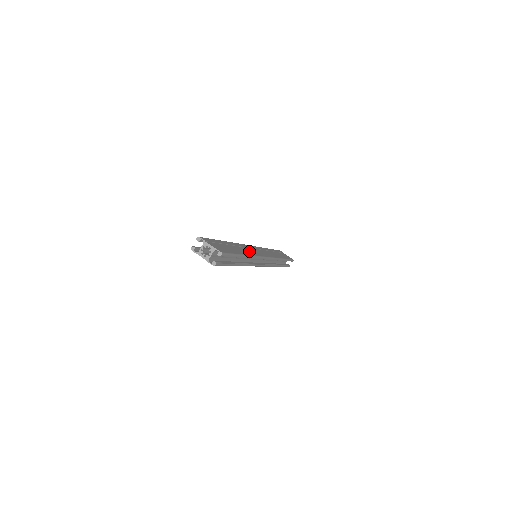
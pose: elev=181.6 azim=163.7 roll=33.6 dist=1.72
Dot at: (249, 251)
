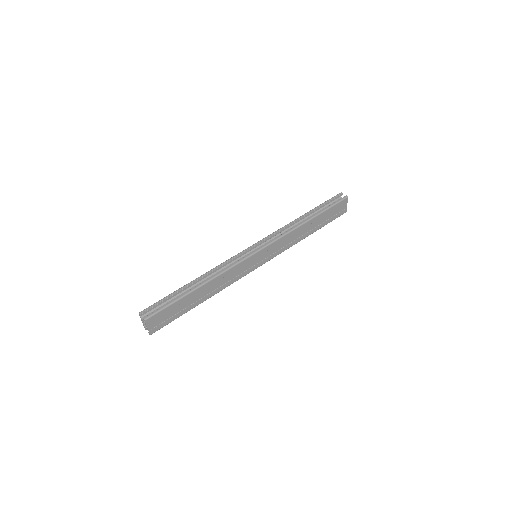
Dot at: (228, 280)
